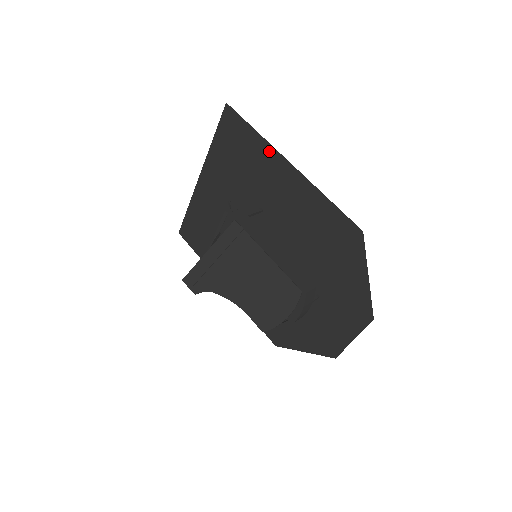
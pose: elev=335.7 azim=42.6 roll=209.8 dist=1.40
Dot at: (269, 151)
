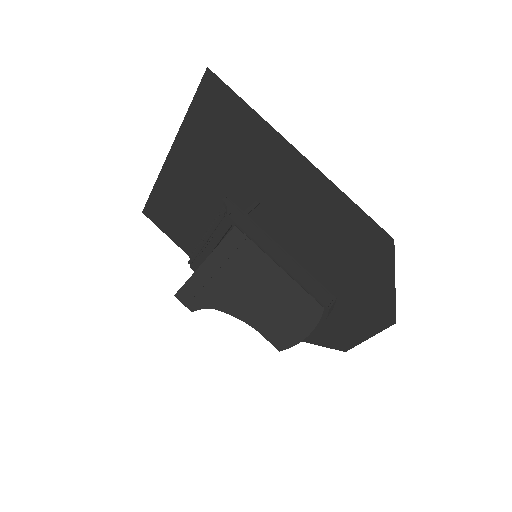
Dot at: (271, 136)
